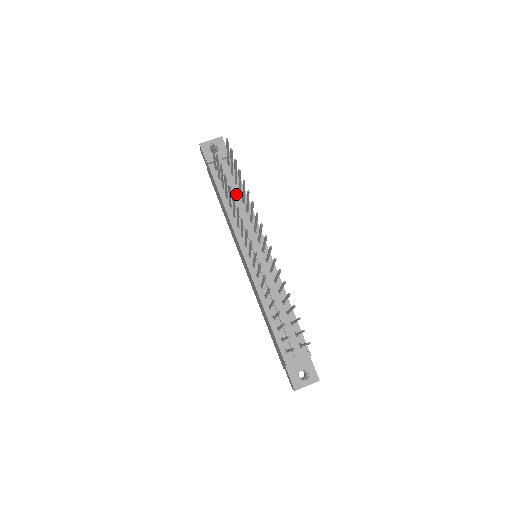
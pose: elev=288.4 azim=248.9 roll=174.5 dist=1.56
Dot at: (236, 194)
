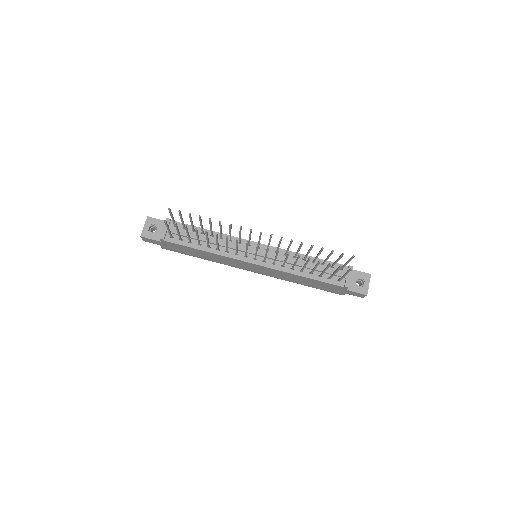
Dot at: (202, 237)
